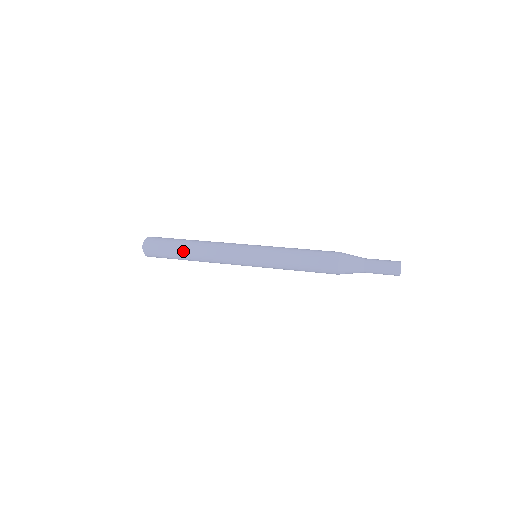
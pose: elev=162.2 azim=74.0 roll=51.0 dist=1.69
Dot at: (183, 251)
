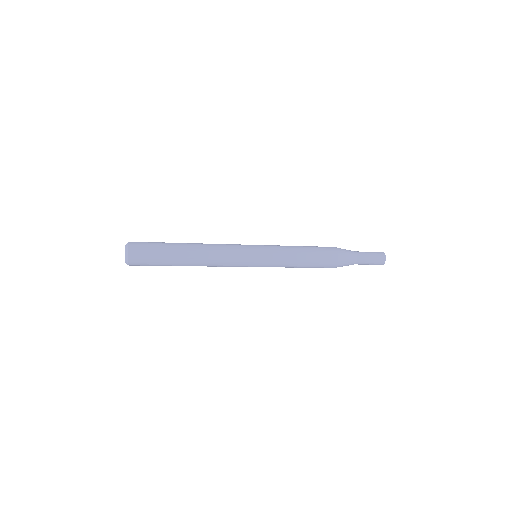
Dot at: (180, 262)
